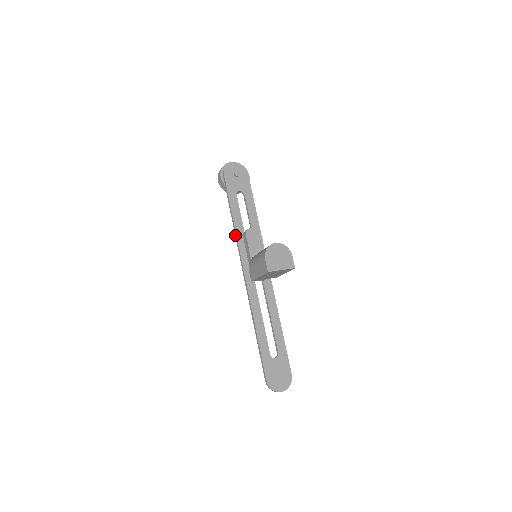
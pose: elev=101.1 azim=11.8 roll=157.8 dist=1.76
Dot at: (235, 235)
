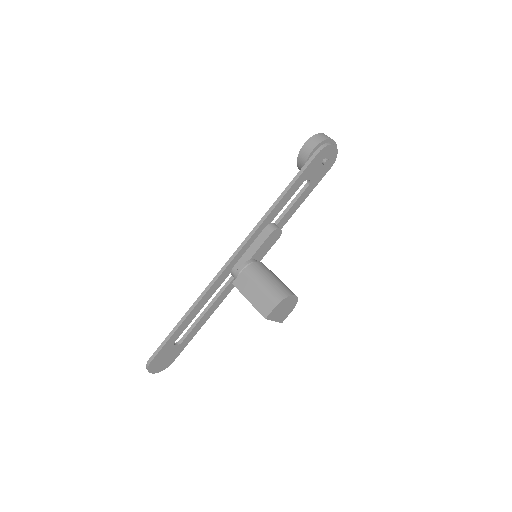
Dot at: (262, 219)
